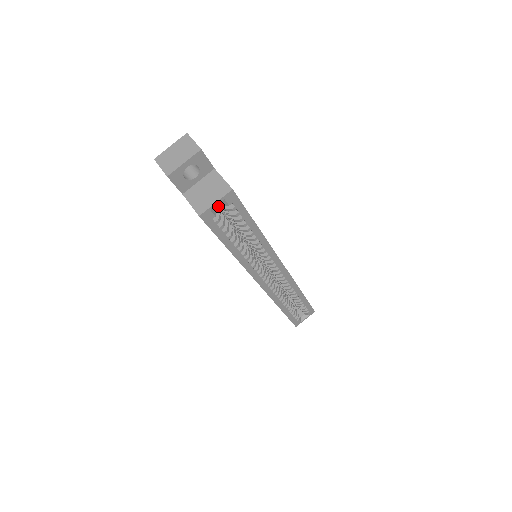
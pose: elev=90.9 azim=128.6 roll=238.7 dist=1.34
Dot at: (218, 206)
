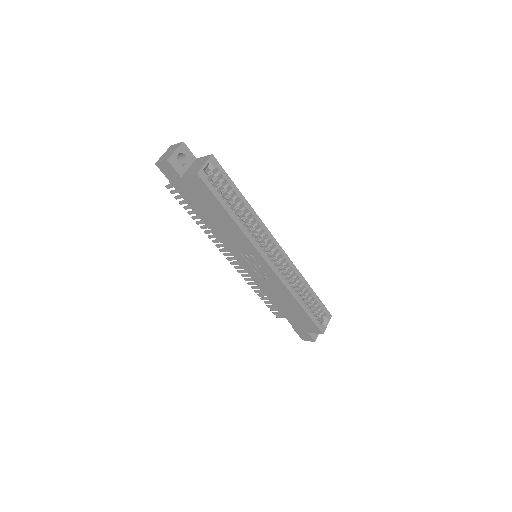
Dot at: occluded
